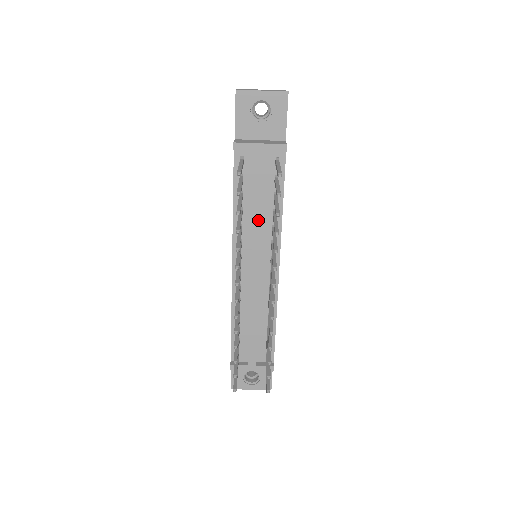
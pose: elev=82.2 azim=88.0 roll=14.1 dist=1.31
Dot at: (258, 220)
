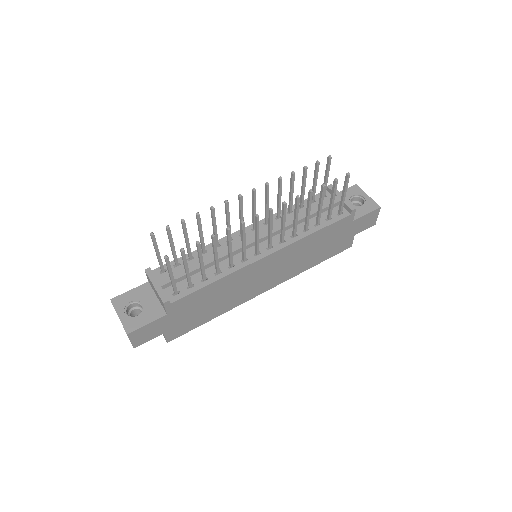
Dot at: occluded
